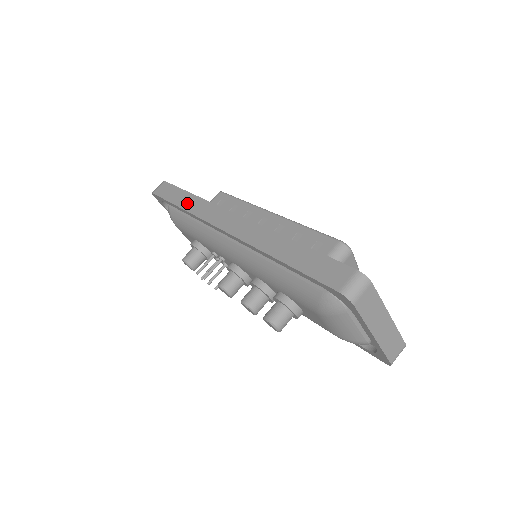
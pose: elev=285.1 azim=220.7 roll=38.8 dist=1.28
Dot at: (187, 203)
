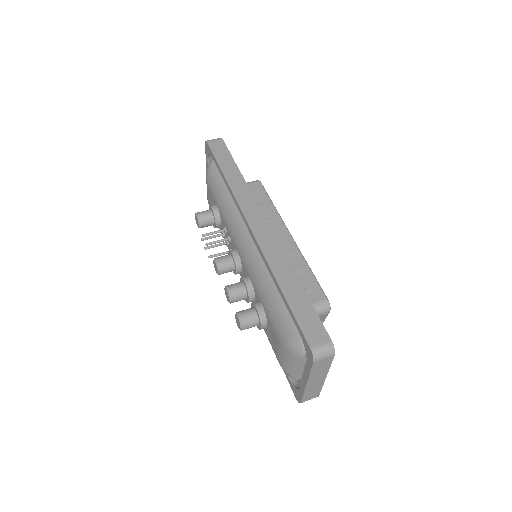
Dot at: (232, 178)
